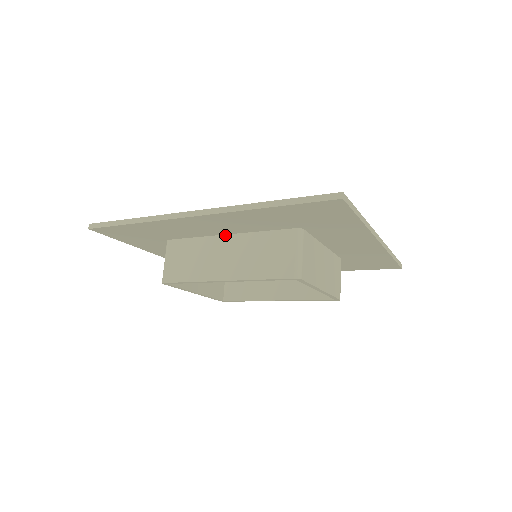
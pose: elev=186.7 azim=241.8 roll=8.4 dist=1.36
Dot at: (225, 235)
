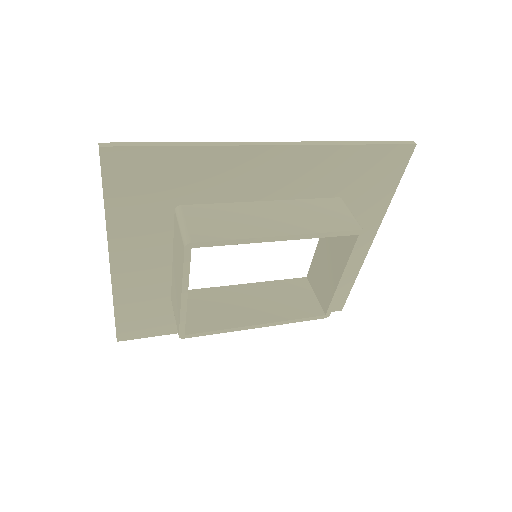
Dot at: (262, 201)
